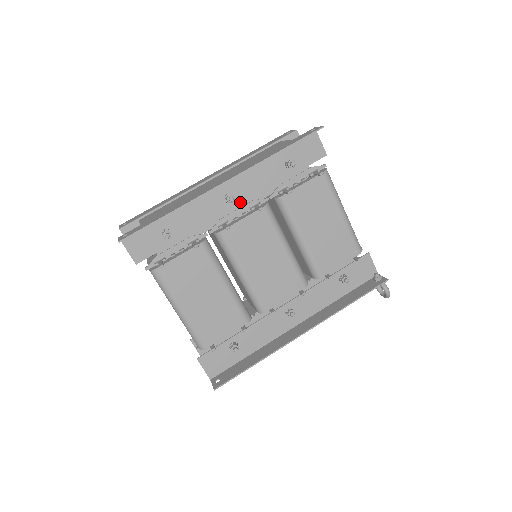
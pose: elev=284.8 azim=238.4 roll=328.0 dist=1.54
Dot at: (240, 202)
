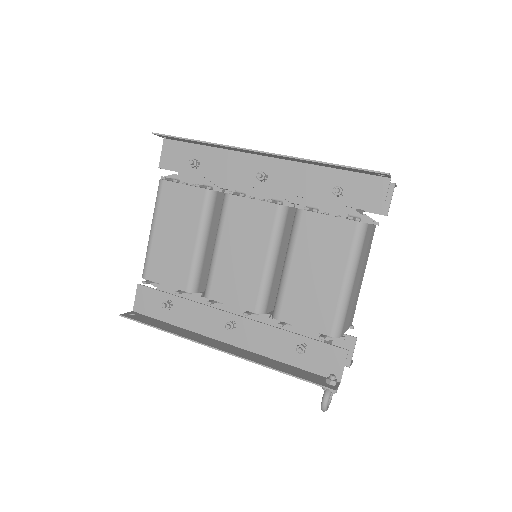
Dot at: (268, 187)
